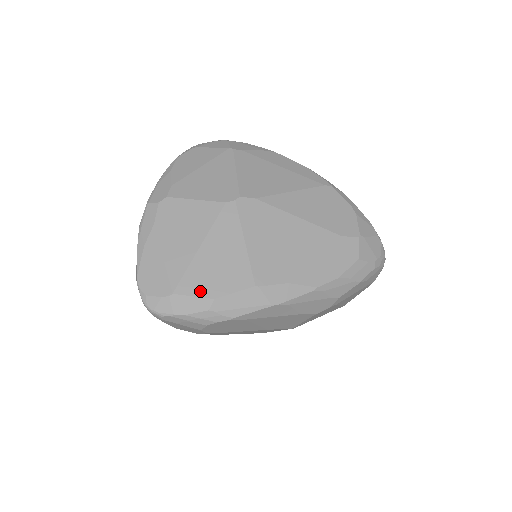
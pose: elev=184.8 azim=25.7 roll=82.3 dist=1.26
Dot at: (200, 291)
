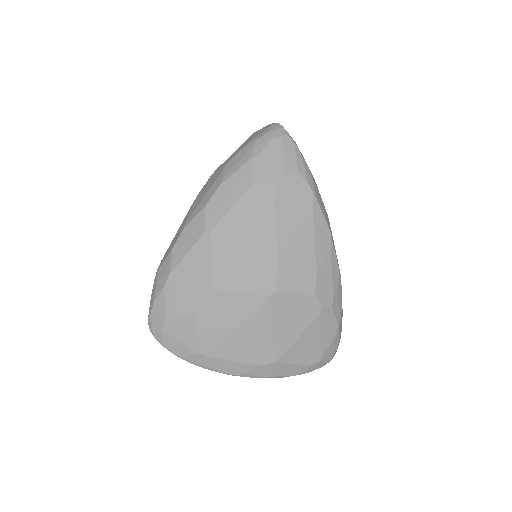
Dot at: occluded
